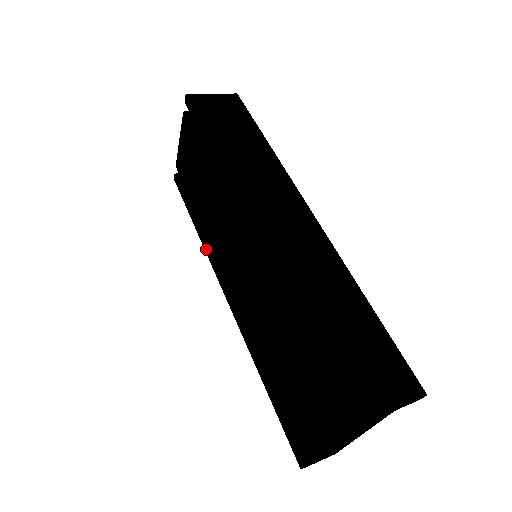
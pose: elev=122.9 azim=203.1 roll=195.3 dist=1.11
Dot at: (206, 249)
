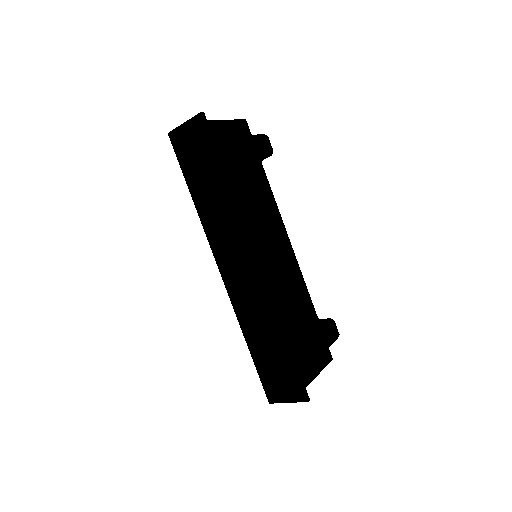
Dot at: occluded
